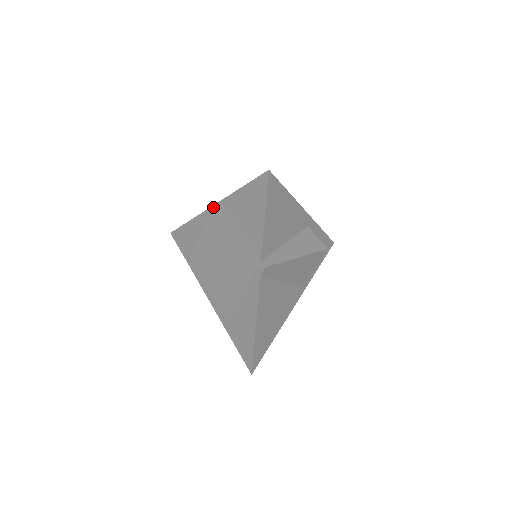
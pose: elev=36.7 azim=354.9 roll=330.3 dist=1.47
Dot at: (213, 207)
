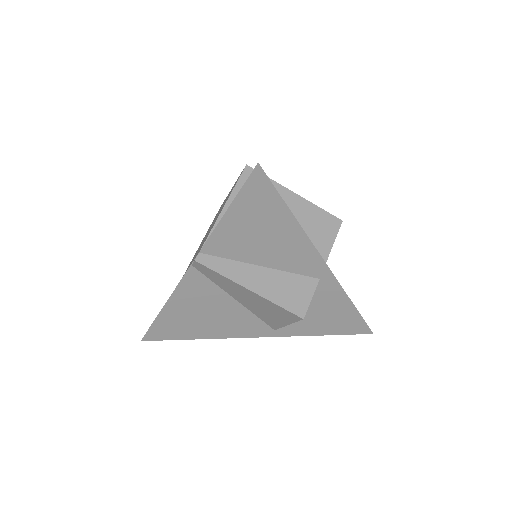
Dot at: (244, 168)
